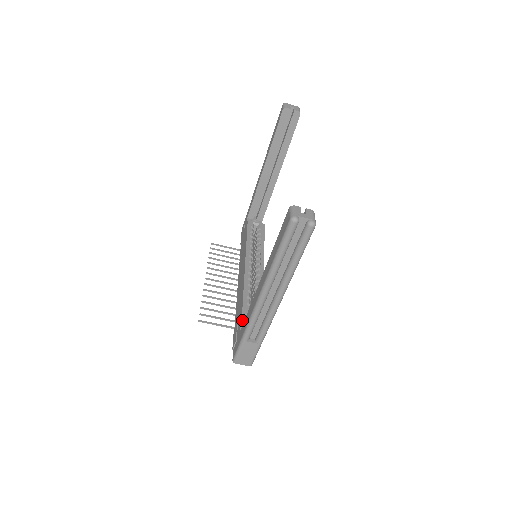
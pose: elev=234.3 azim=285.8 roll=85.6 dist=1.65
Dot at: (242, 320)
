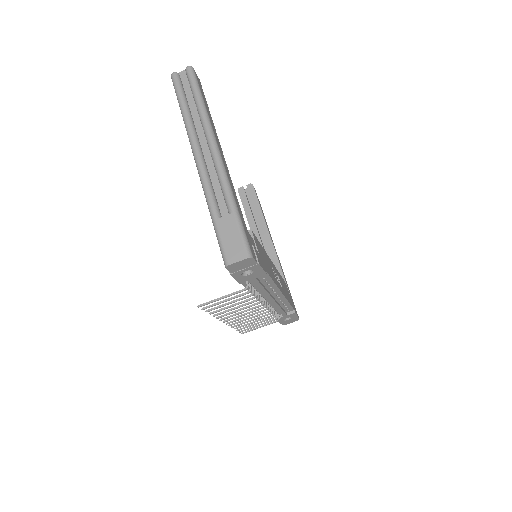
Dot at: occluded
